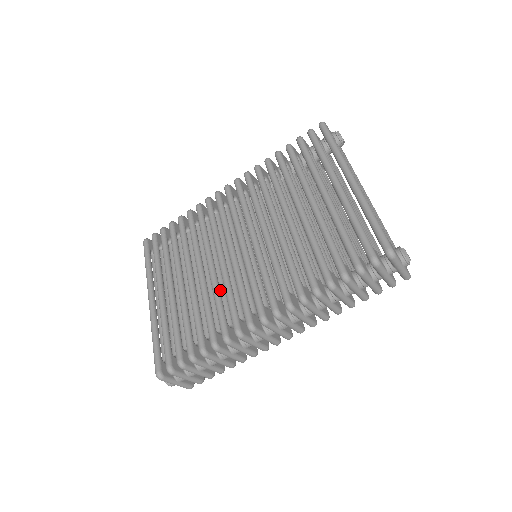
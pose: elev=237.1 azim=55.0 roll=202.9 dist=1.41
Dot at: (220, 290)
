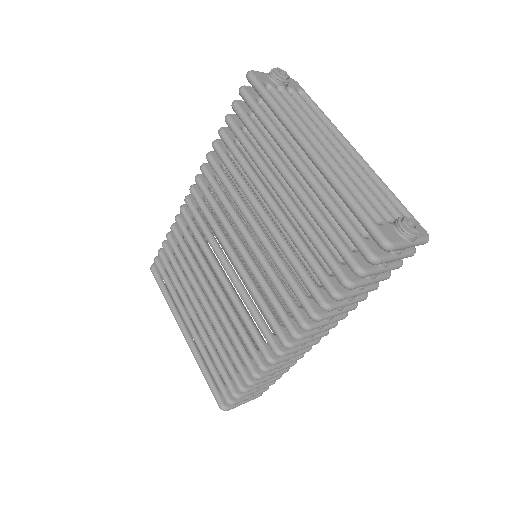
Dot at: occluded
